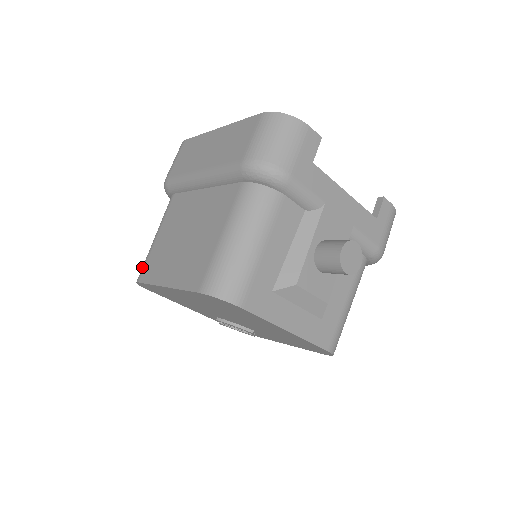
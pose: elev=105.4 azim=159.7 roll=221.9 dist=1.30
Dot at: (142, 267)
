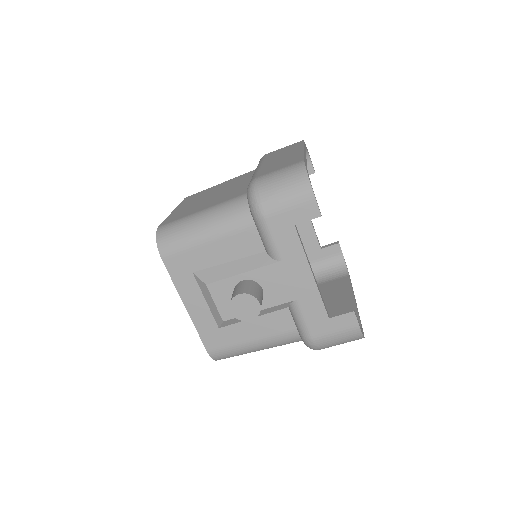
Dot at: occluded
